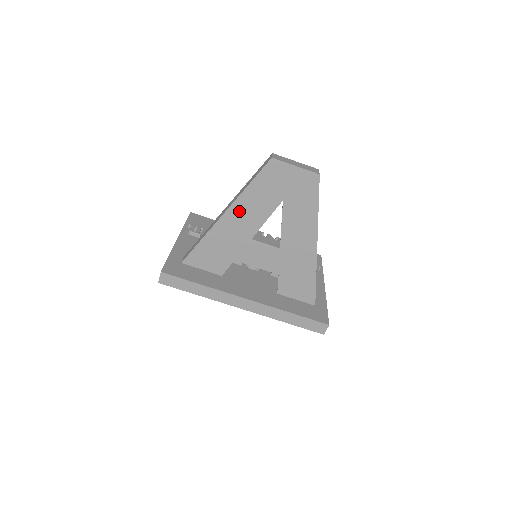
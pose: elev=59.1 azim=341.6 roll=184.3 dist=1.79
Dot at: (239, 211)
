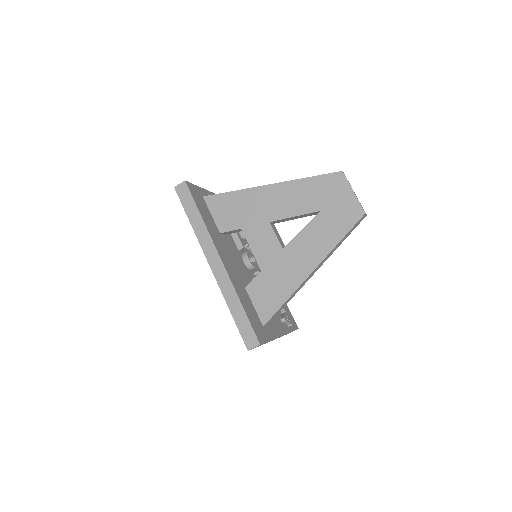
Dot at: (282, 192)
